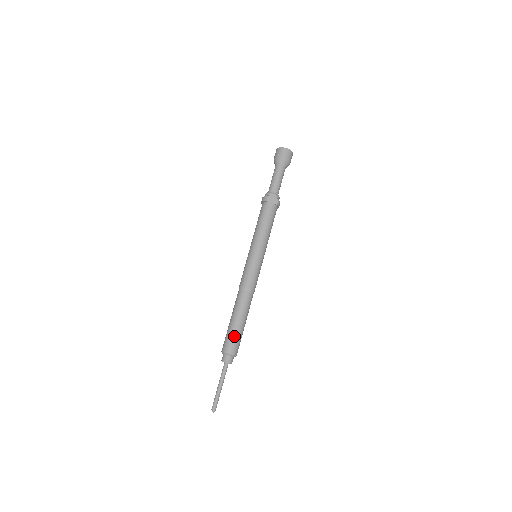
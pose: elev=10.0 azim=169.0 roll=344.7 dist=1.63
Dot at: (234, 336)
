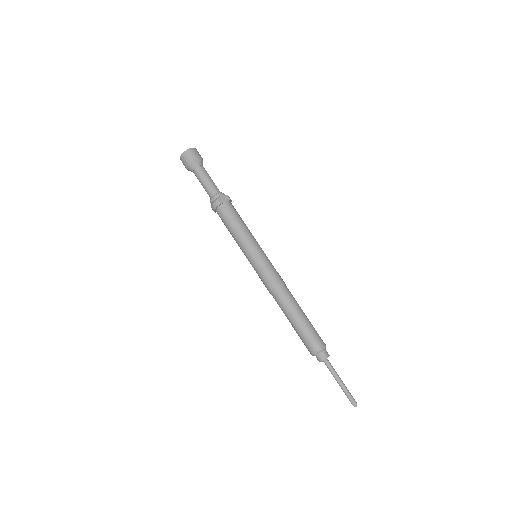
Dot at: (311, 332)
